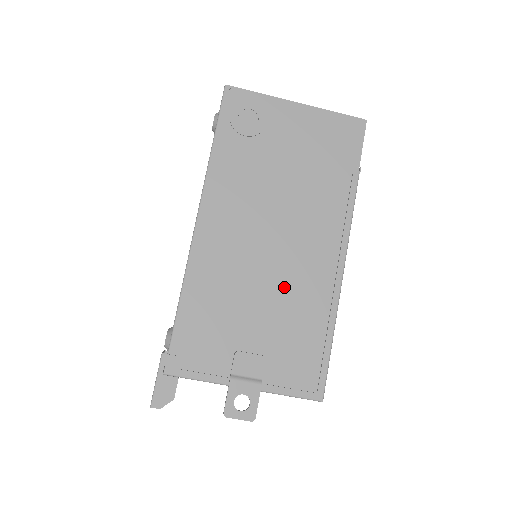
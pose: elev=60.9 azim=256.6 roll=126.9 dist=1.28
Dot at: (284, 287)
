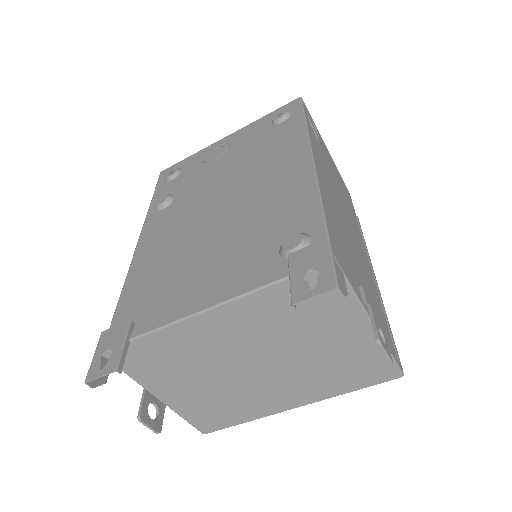
Dot at: (359, 258)
